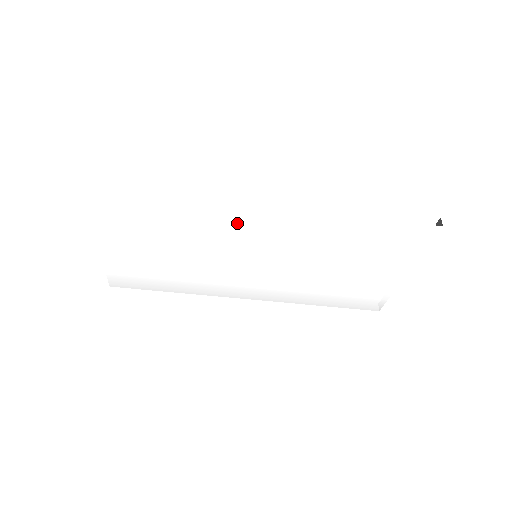
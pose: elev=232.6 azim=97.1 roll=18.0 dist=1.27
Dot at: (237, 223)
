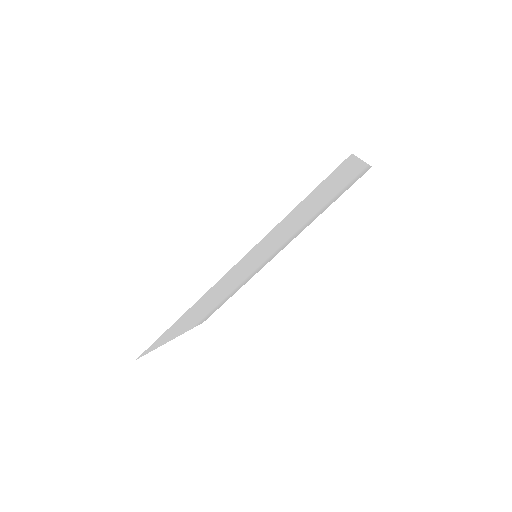
Dot at: (225, 280)
